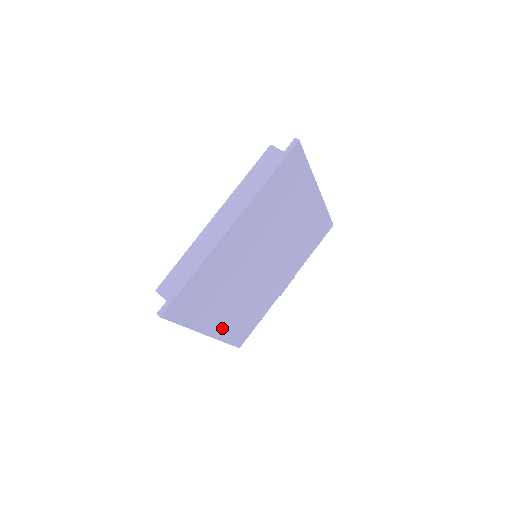
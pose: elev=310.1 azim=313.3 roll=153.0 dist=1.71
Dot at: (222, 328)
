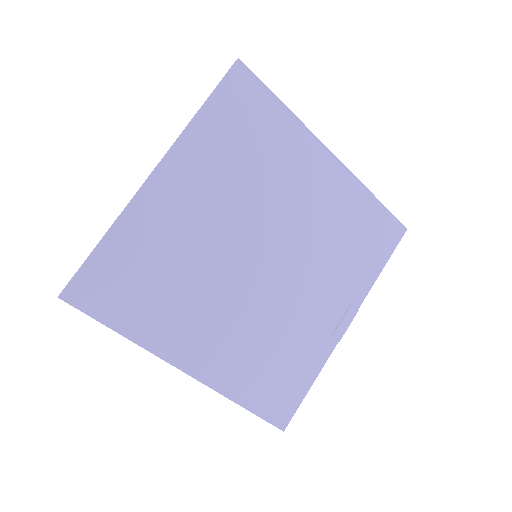
Dot at: (218, 369)
